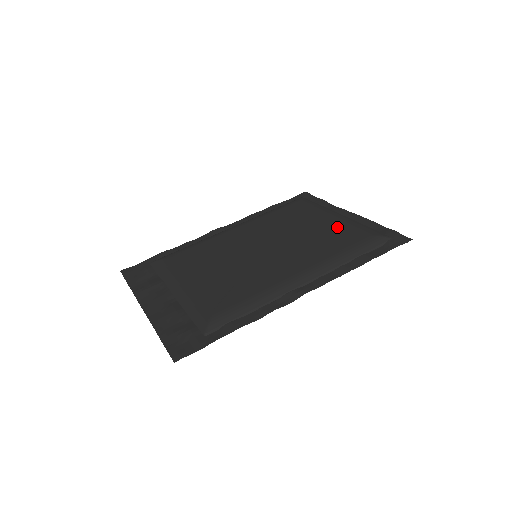
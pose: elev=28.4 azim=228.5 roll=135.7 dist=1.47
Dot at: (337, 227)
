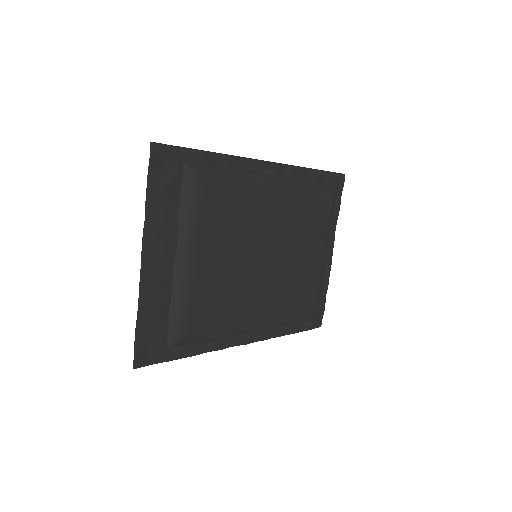
Dot at: (313, 277)
